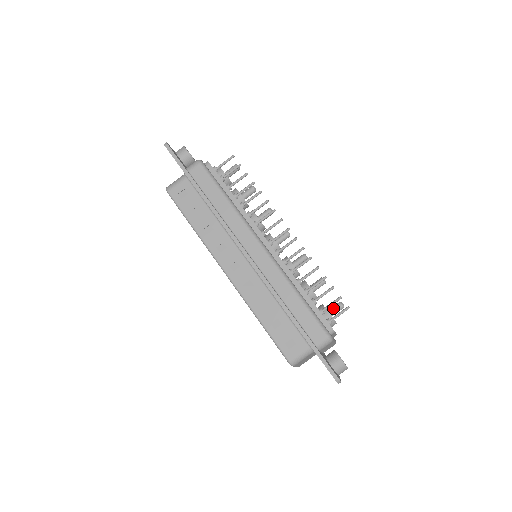
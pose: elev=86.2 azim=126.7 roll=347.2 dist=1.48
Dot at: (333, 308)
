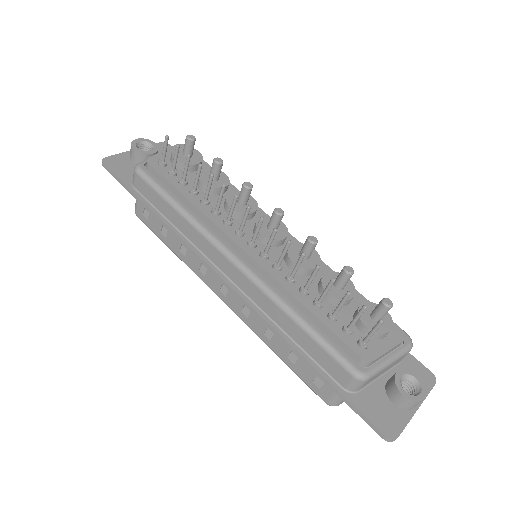
Dot at: (374, 311)
